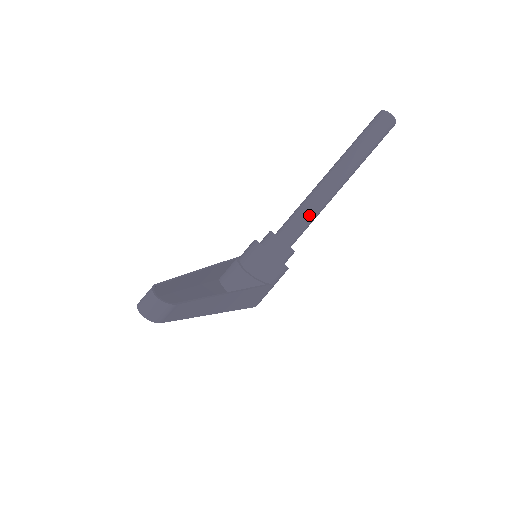
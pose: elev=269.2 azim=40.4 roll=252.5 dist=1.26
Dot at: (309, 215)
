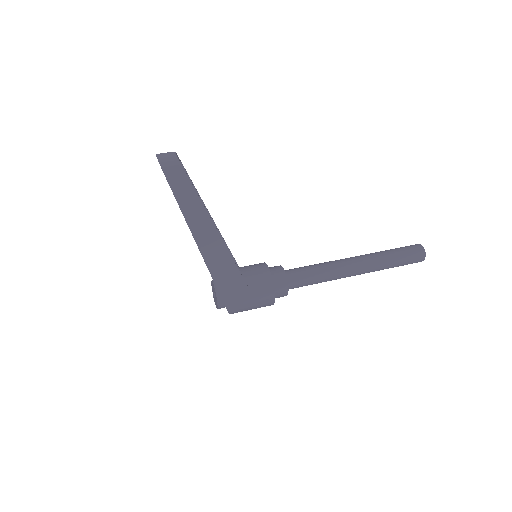
Dot at: (318, 270)
